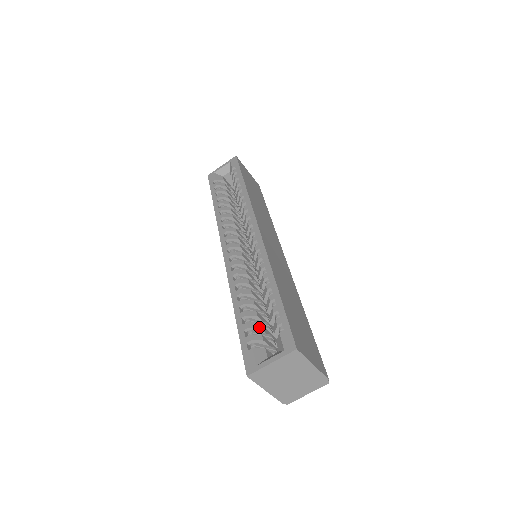
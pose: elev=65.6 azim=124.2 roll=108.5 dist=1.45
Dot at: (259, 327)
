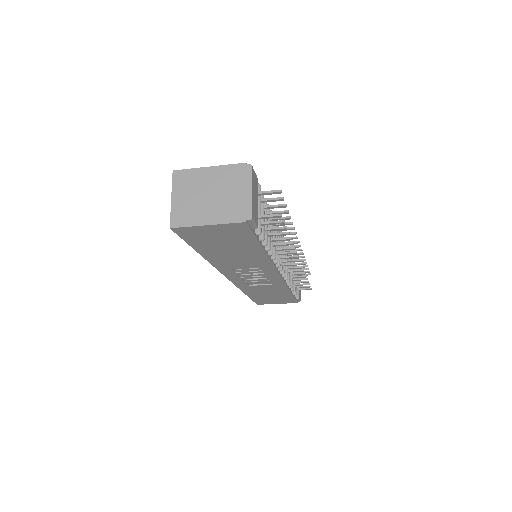
Dot at: occluded
